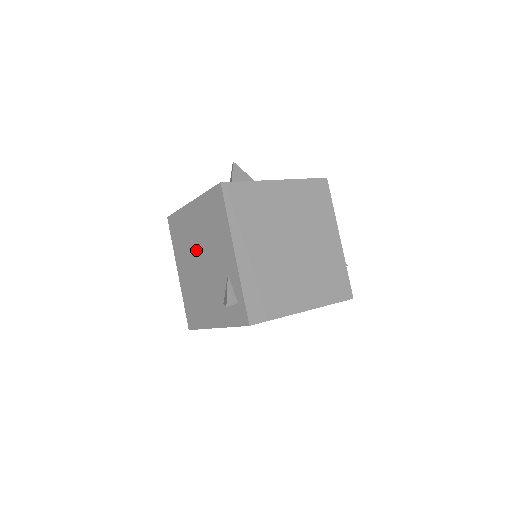
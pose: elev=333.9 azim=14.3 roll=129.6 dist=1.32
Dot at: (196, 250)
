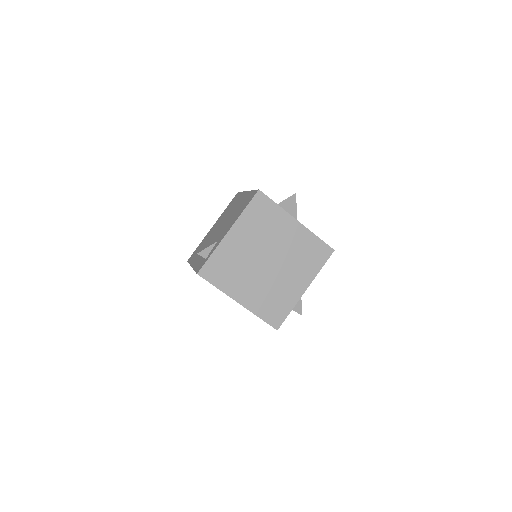
Dot at: (225, 219)
